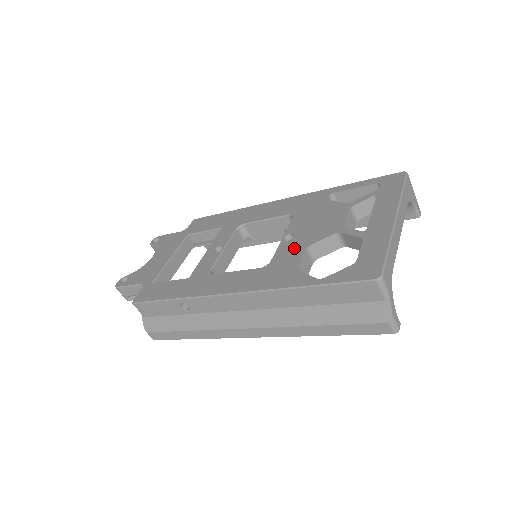
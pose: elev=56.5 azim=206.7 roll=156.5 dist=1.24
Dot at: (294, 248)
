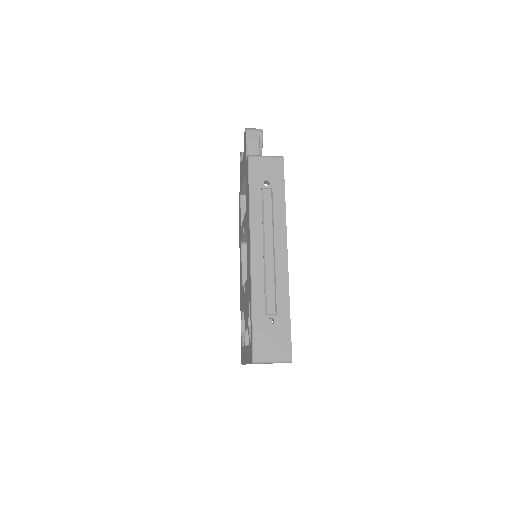
Dot at: (243, 300)
